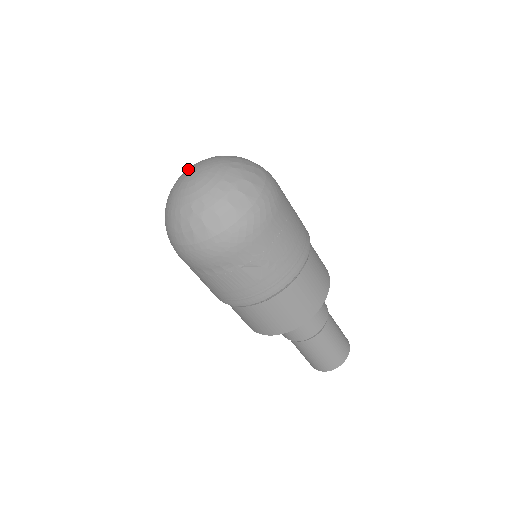
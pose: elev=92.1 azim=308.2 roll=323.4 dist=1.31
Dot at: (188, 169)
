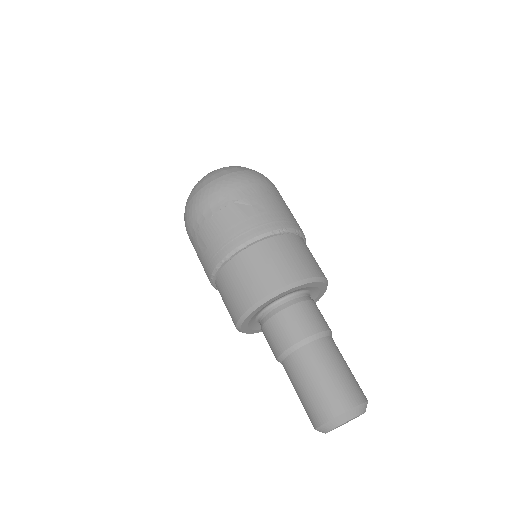
Dot at: occluded
